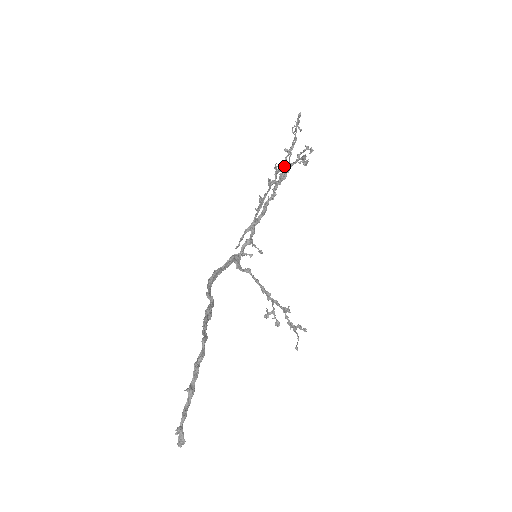
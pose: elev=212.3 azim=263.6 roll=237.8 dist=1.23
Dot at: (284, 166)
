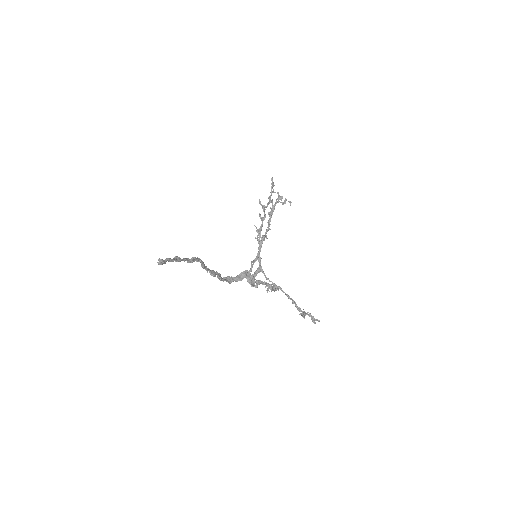
Dot at: occluded
